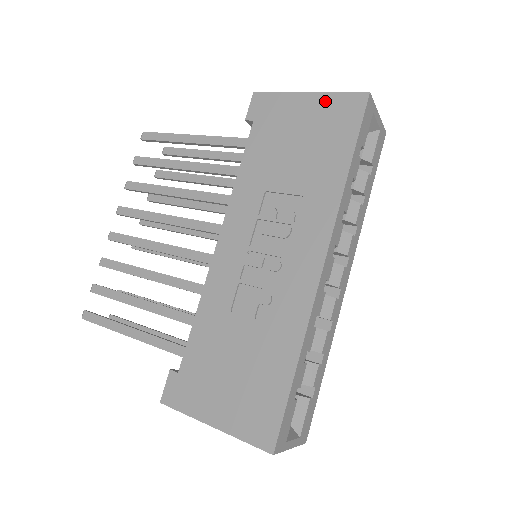
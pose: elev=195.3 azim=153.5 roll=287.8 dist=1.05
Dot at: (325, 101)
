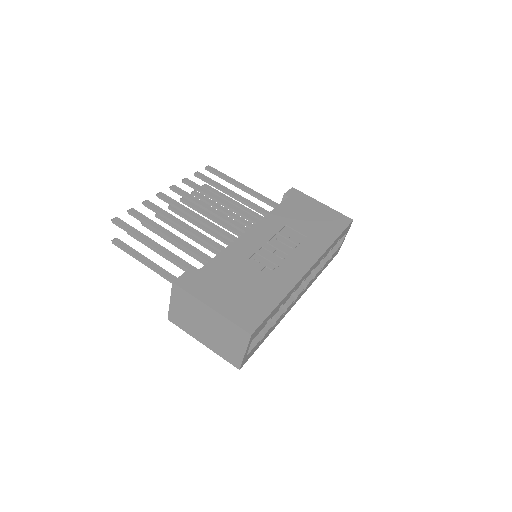
Dot at: (330, 211)
